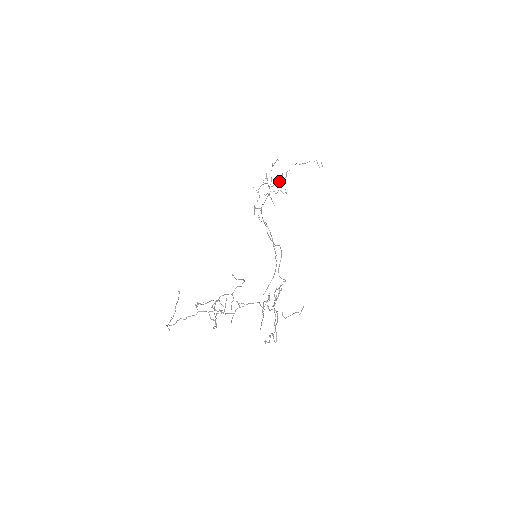
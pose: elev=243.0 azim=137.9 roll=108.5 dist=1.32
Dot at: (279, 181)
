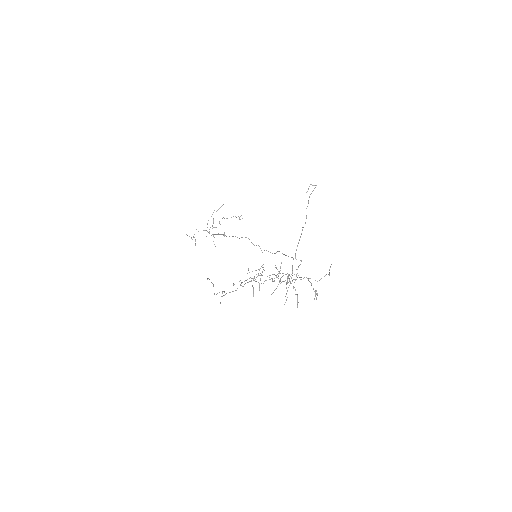
Dot at: occluded
